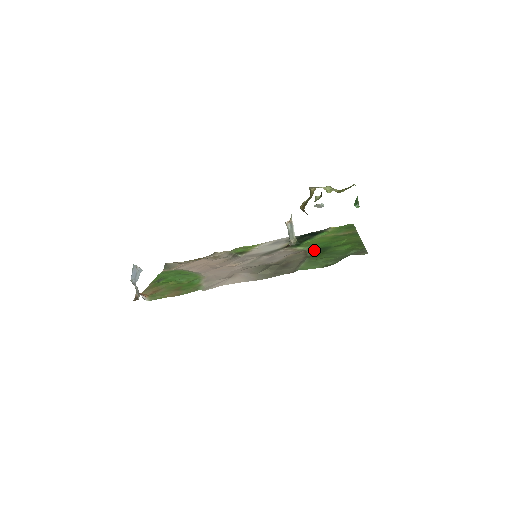
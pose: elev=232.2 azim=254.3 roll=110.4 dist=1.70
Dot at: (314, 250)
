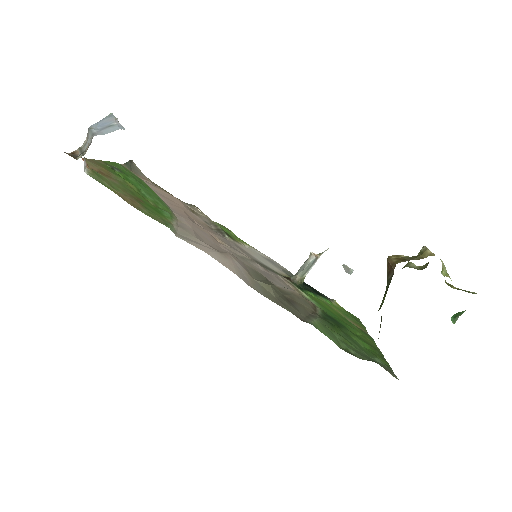
Dot at: (326, 313)
